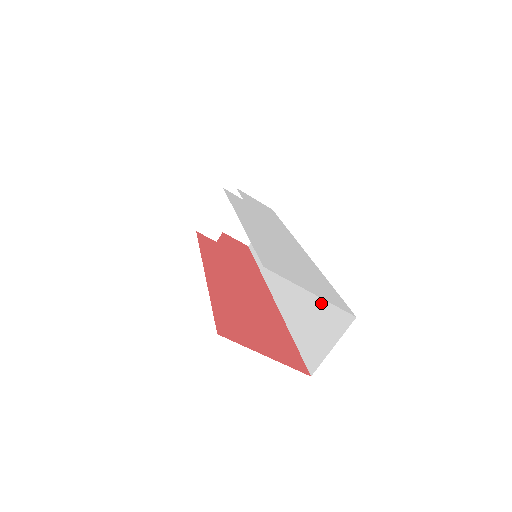
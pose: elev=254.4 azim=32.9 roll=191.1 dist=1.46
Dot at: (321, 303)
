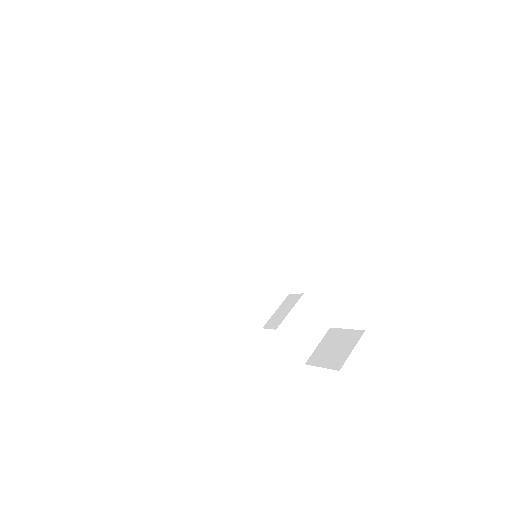
Dot at: occluded
